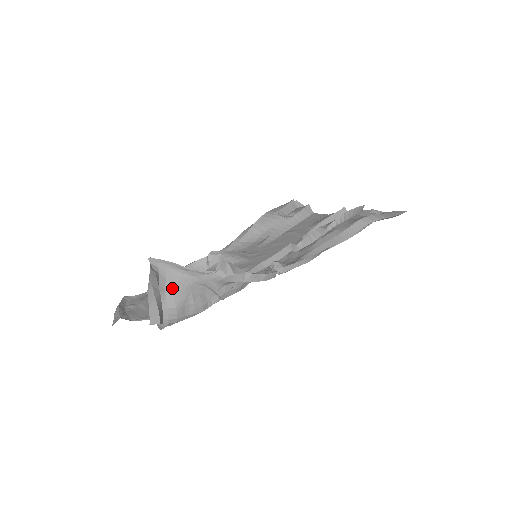
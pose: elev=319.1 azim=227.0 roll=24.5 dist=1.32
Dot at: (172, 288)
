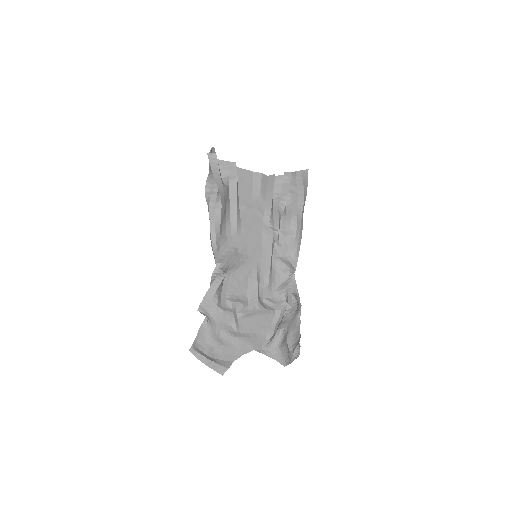
Dot at: (288, 342)
